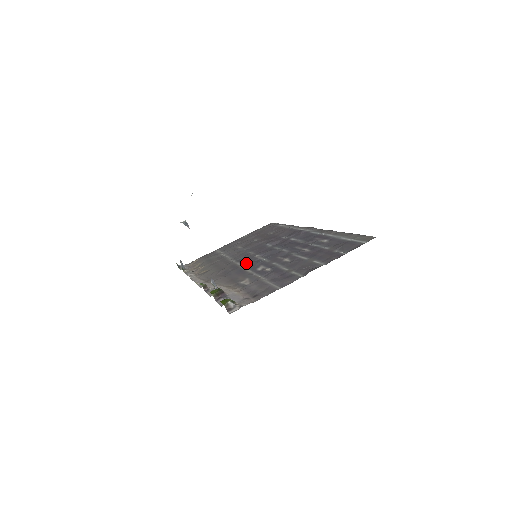
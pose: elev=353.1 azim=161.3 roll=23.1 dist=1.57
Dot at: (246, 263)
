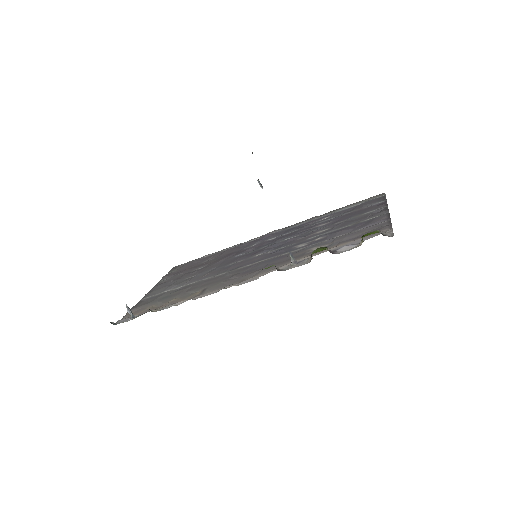
Dot at: (260, 259)
